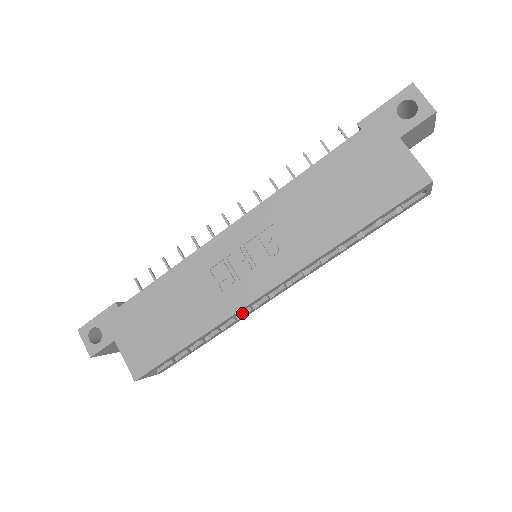
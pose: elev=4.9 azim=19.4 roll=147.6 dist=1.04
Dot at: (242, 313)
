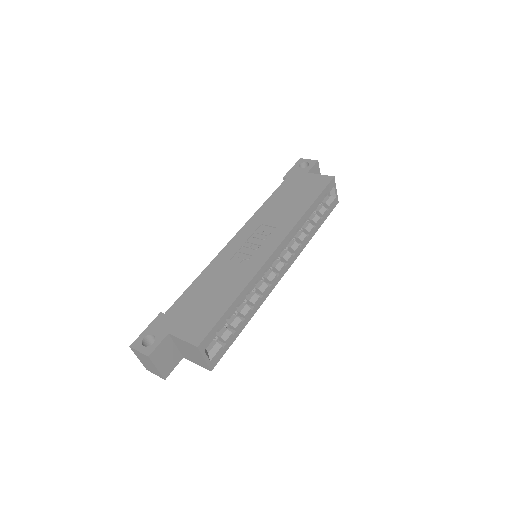
Dot at: (262, 289)
